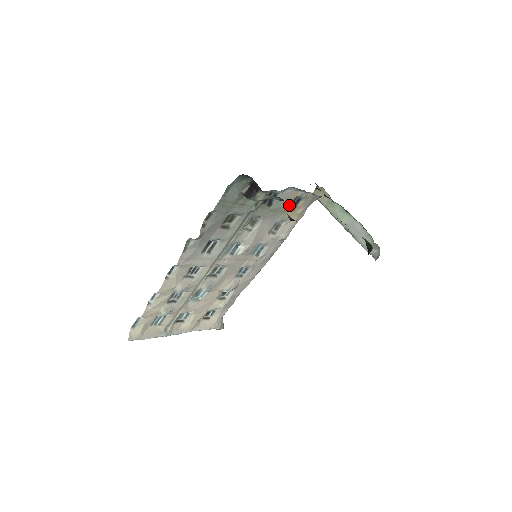
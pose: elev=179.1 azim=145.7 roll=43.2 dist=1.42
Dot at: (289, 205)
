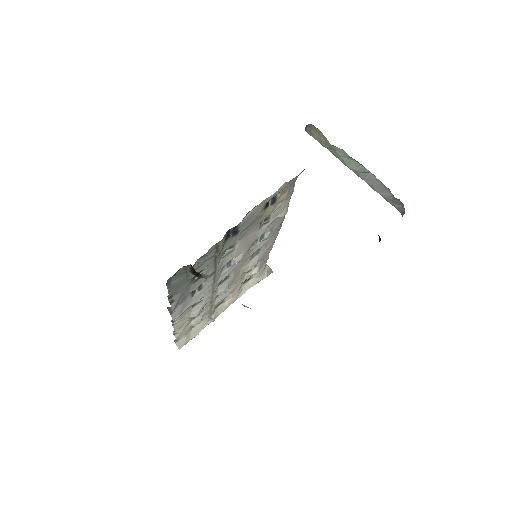
Dot at: (265, 207)
